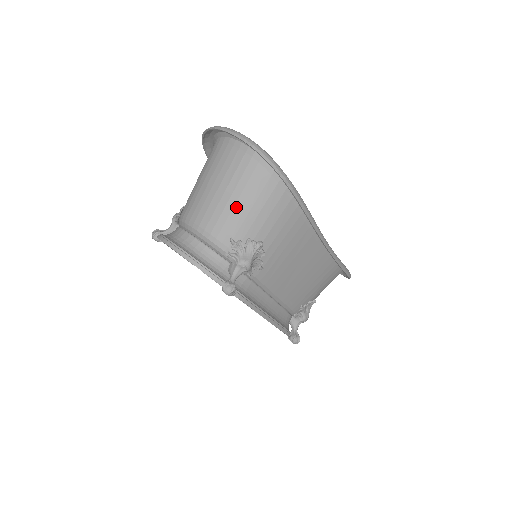
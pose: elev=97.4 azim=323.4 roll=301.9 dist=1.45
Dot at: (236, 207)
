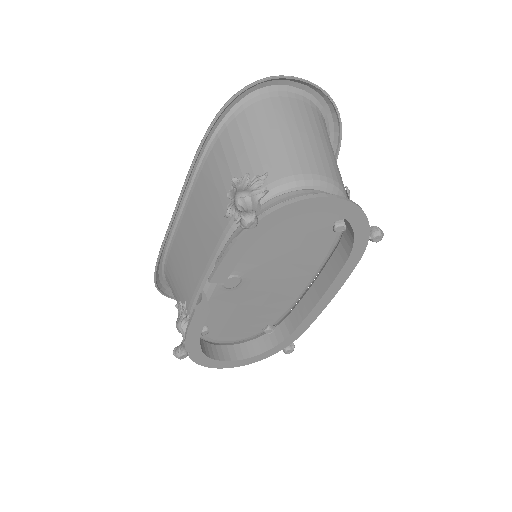
Dot at: (334, 156)
